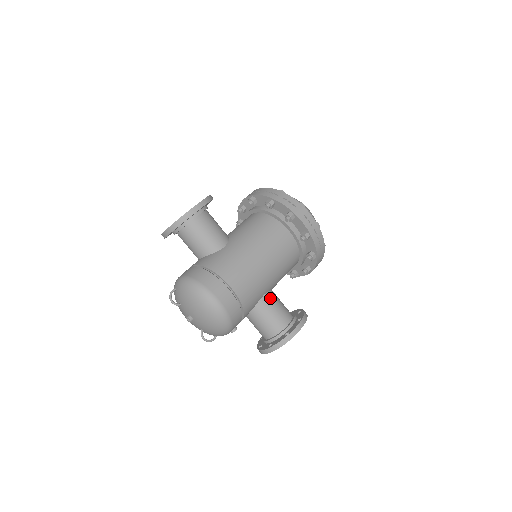
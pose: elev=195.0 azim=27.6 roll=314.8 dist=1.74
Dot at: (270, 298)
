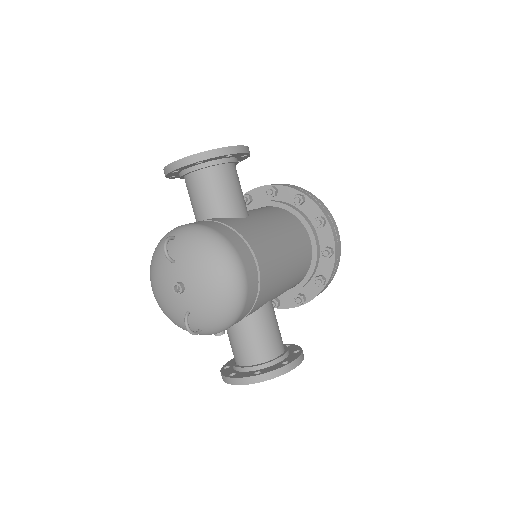
Dot at: (273, 309)
